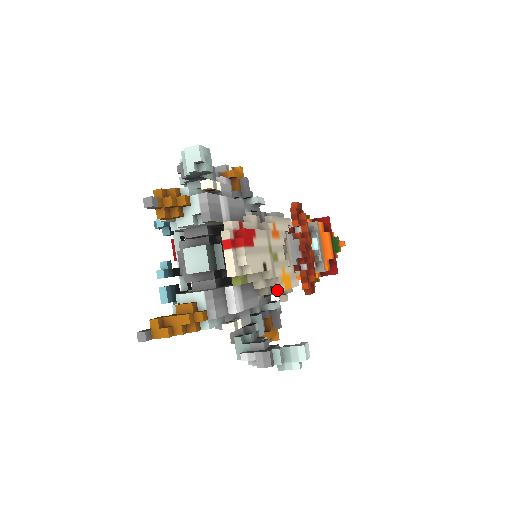
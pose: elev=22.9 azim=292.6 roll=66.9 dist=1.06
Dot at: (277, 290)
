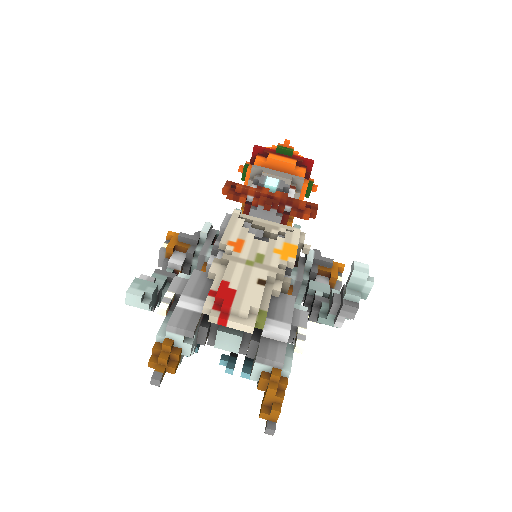
Dot at: (292, 267)
